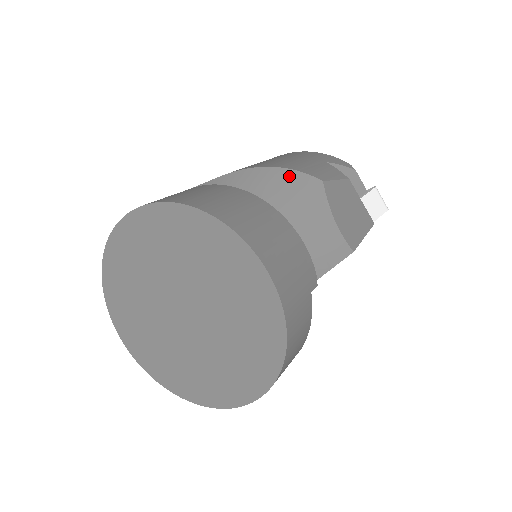
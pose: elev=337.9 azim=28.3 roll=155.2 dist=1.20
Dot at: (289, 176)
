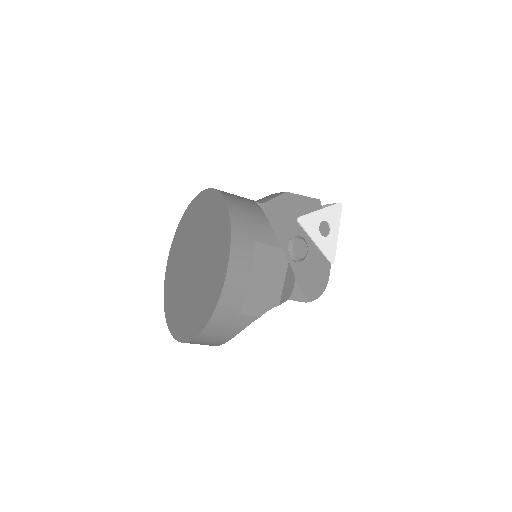
Dot at: occluded
